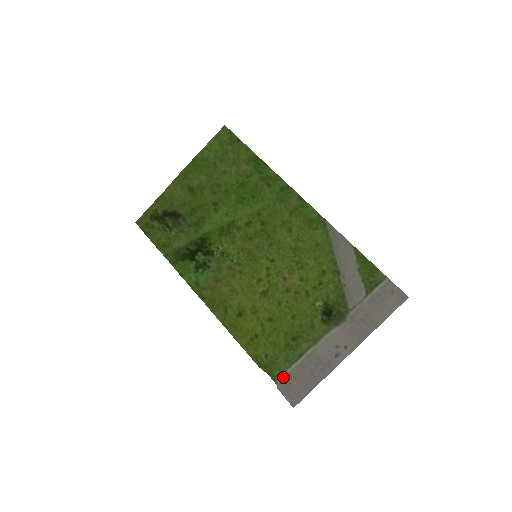
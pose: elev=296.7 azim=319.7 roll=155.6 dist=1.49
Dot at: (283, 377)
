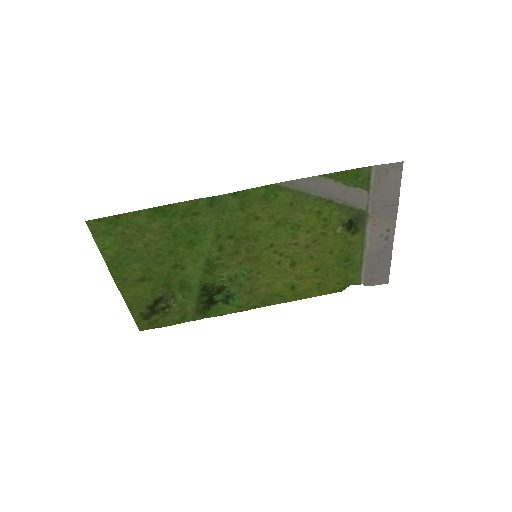
Dot at: (363, 280)
